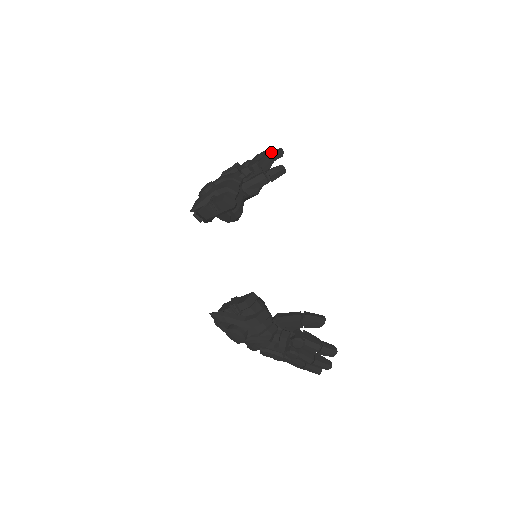
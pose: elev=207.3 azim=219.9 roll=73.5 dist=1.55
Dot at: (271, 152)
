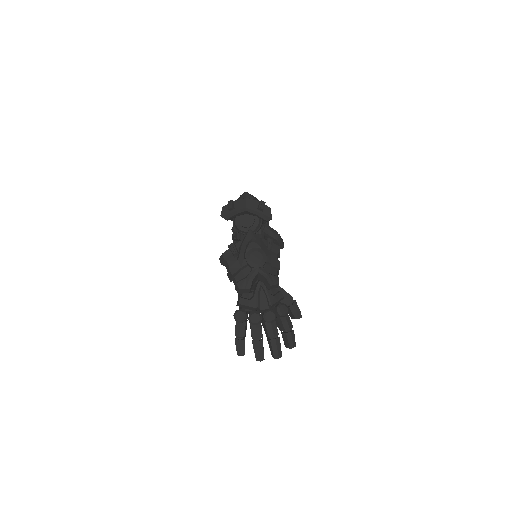
Dot at: occluded
